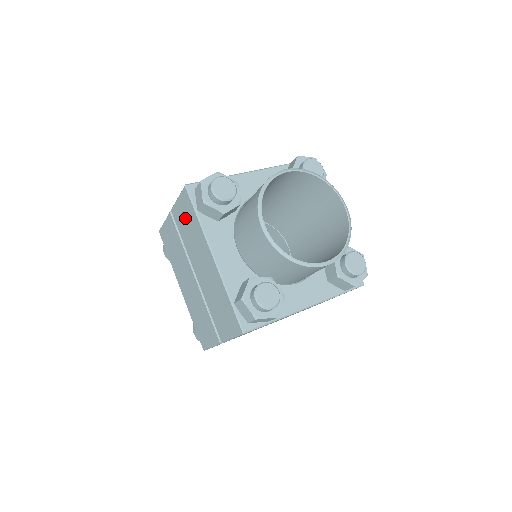
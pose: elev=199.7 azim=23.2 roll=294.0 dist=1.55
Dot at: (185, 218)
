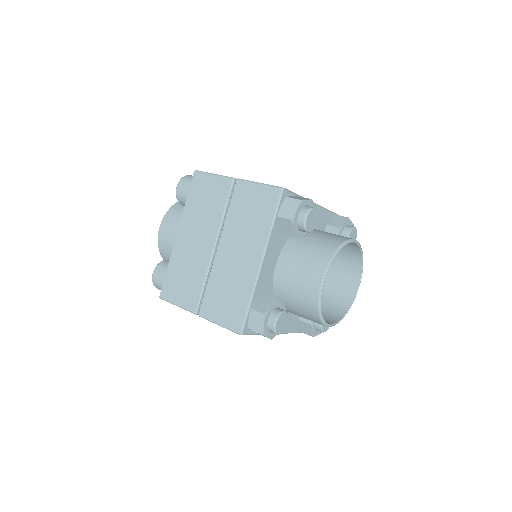
Dot at: (253, 205)
